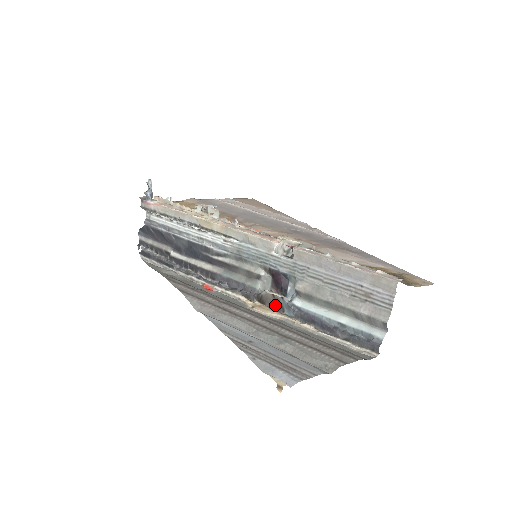
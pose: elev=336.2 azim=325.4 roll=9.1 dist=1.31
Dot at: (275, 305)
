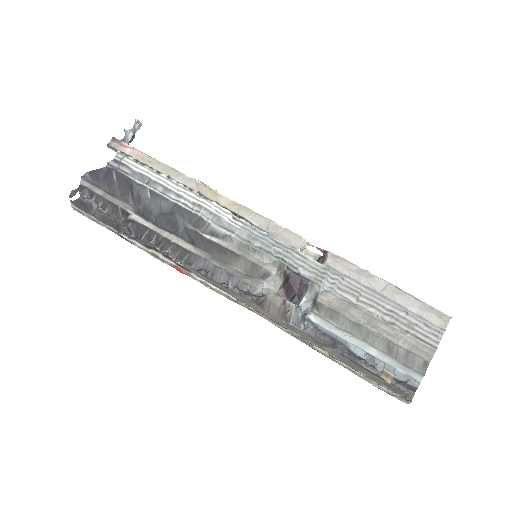
Dot at: (278, 316)
